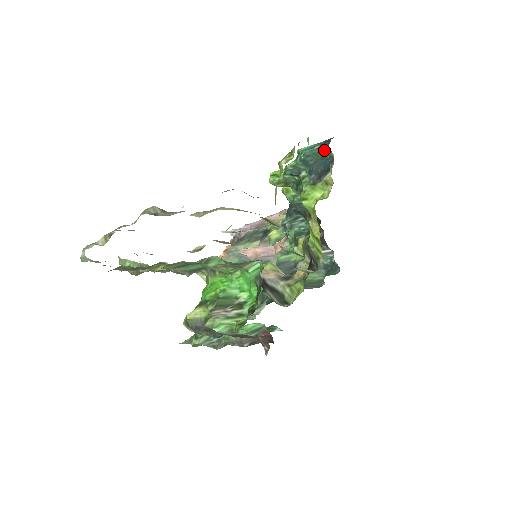
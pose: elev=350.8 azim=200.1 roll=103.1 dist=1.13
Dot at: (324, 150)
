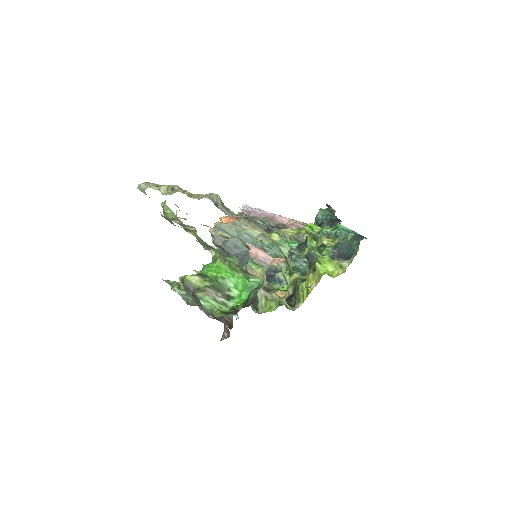
Dot at: (355, 241)
